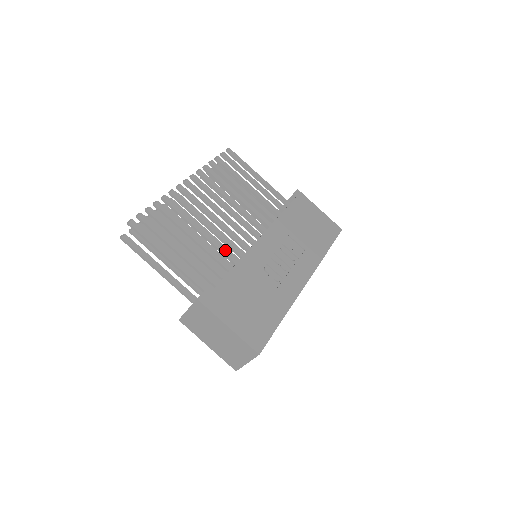
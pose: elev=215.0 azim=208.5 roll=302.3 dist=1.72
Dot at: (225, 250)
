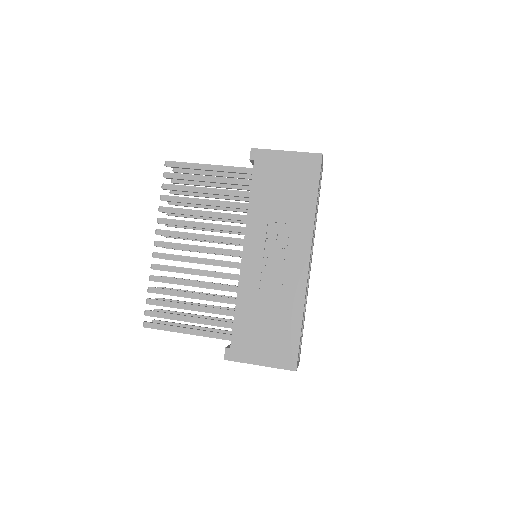
Dot at: (223, 286)
